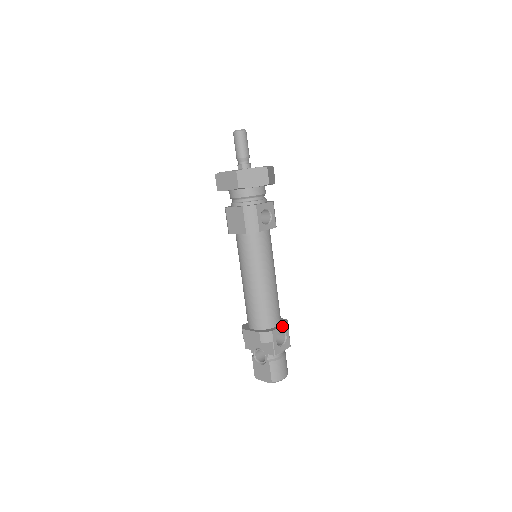
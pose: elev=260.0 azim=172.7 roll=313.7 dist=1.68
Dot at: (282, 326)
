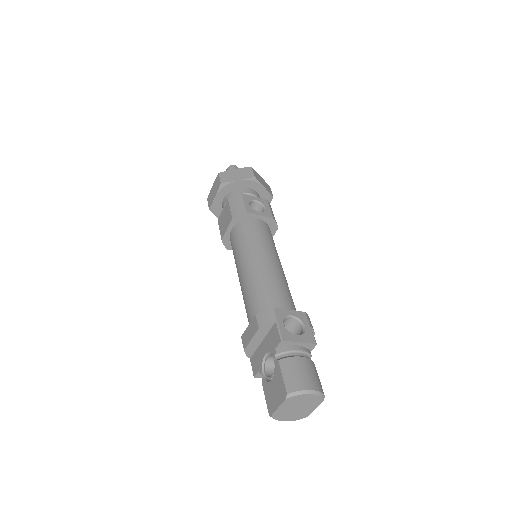
Dot at: (294, 311)
